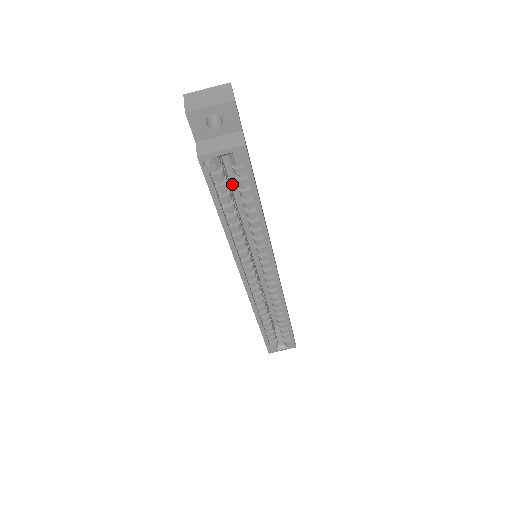
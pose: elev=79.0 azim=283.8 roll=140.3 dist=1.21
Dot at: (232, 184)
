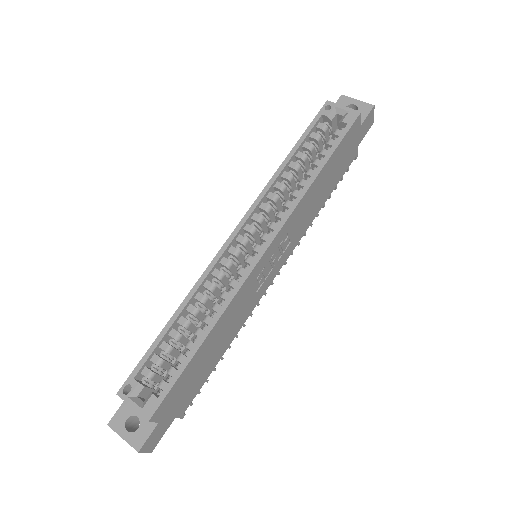
Dot at: occluded
